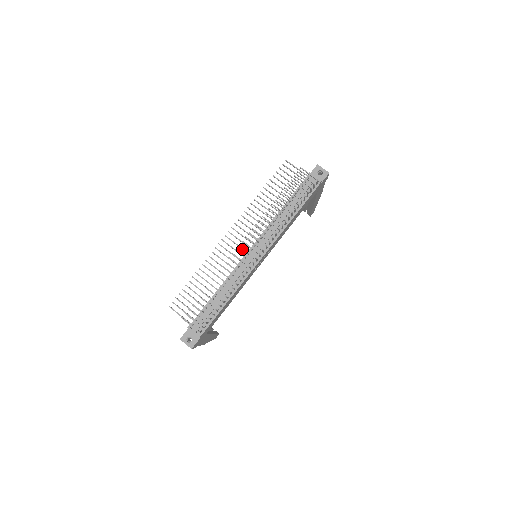
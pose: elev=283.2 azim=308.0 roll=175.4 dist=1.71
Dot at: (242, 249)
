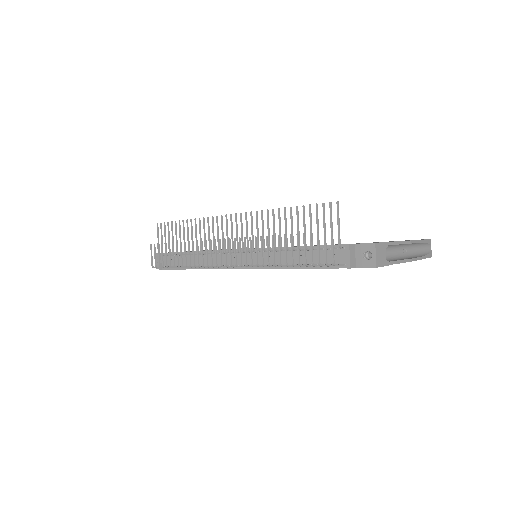
Dot at: (227, 243)
